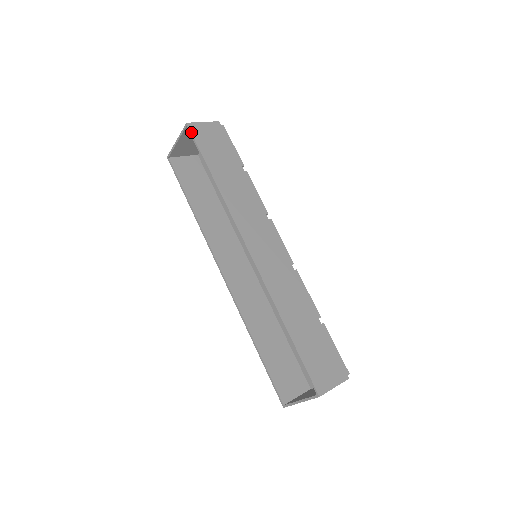
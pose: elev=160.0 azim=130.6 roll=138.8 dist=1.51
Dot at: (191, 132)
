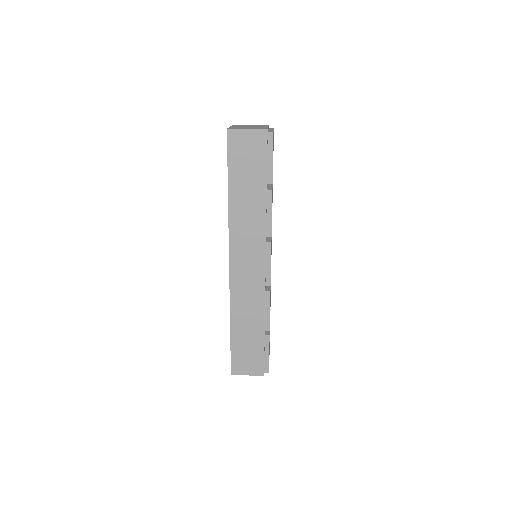
Dot at: (227, 141)
